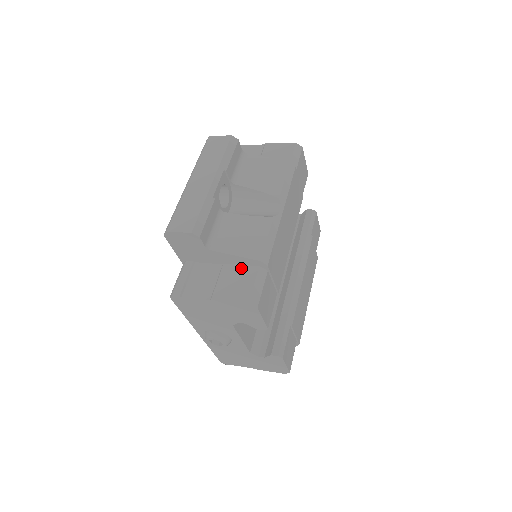
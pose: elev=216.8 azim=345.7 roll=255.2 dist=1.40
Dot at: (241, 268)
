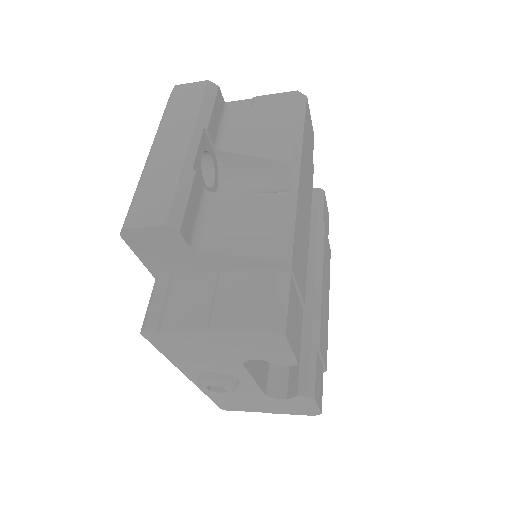
Dot at: (249, 275)
